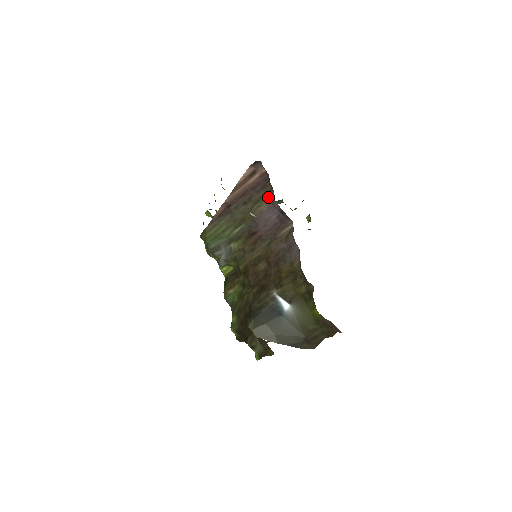
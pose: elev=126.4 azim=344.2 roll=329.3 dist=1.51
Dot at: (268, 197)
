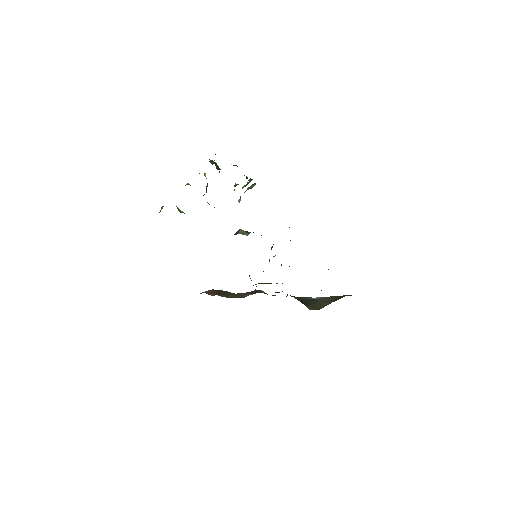
Dot at: occluded
